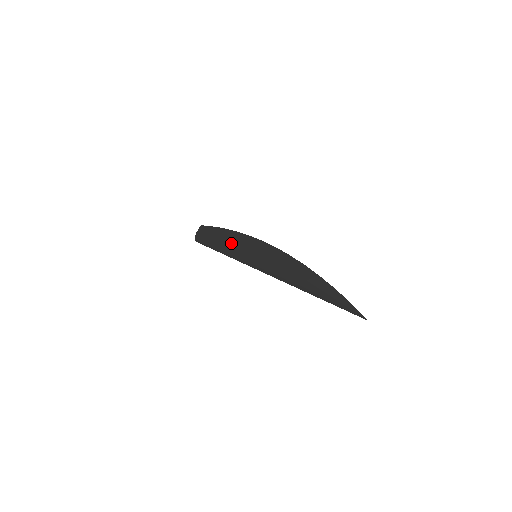
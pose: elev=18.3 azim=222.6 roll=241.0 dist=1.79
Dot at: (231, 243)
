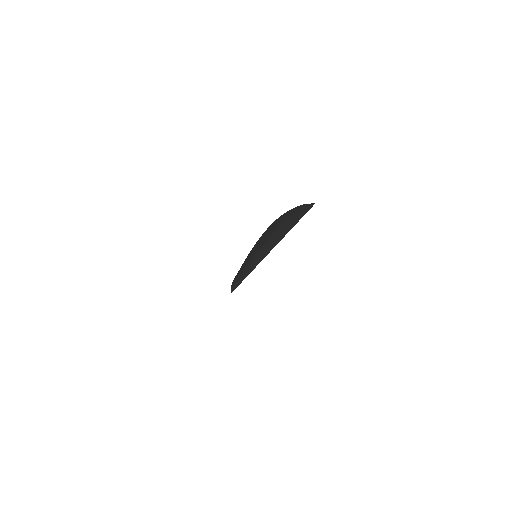
Dot at: occluded
